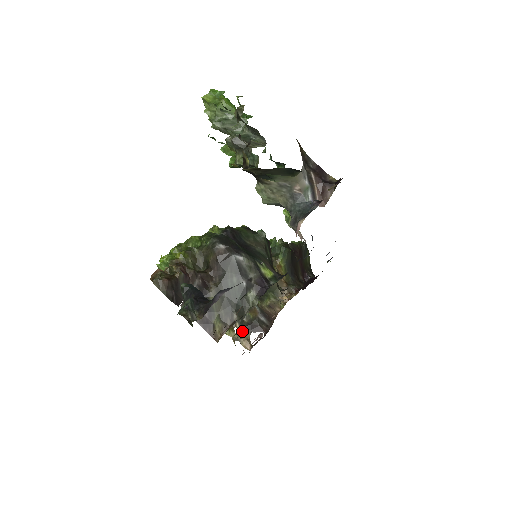
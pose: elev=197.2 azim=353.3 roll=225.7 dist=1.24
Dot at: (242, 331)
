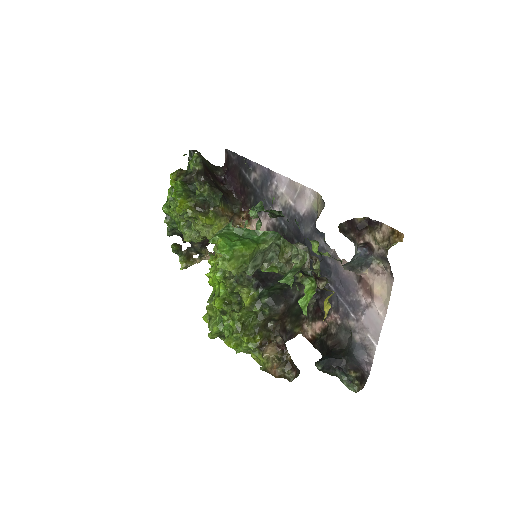
Dot at: (200, 253)
